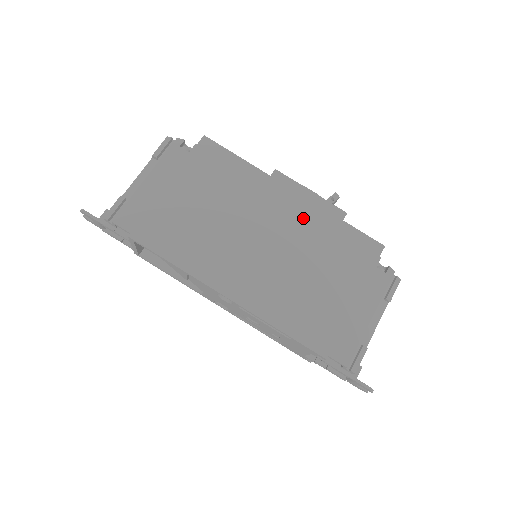
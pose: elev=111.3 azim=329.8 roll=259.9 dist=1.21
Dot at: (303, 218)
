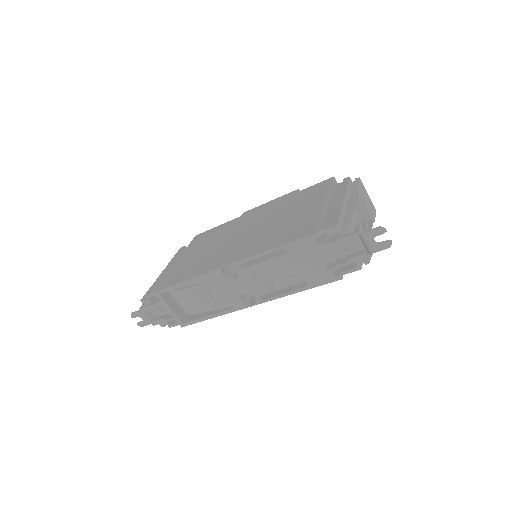
Dot at: (269, 210)
